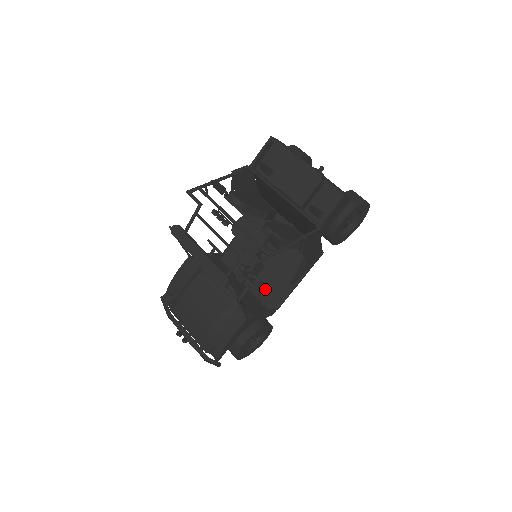
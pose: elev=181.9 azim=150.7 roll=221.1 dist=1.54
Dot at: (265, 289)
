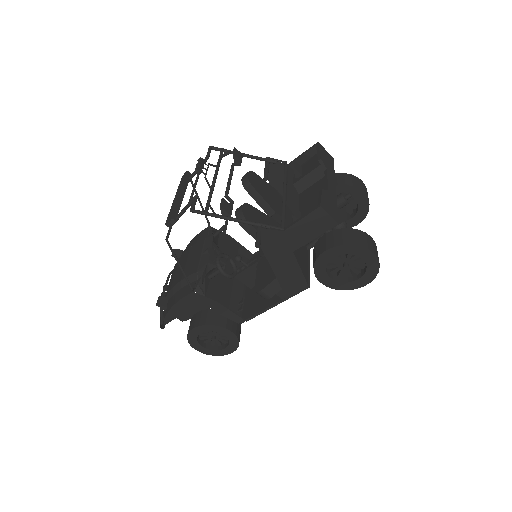
Dot at: (253, 299)
